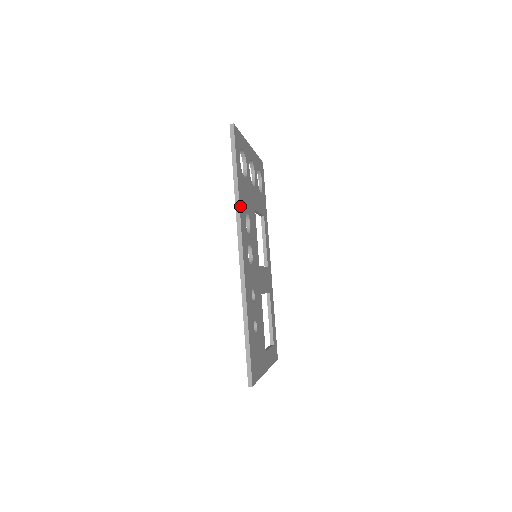
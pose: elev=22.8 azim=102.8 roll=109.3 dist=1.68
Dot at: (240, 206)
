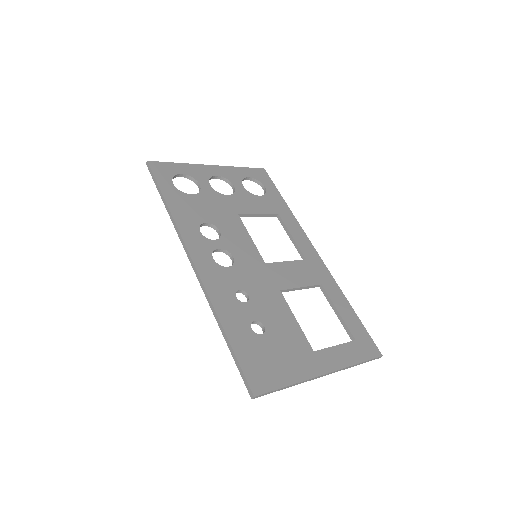
Dot at: (178, 221)
